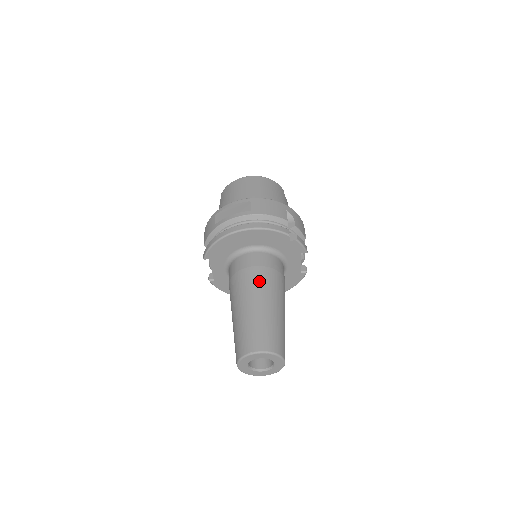
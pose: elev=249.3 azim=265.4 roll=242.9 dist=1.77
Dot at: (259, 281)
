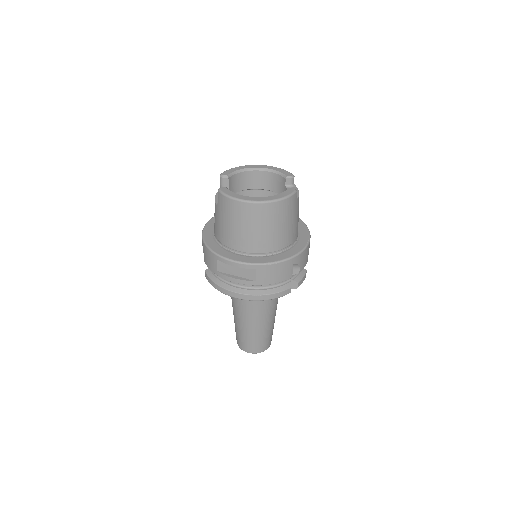
Dot at: (258, 313)
